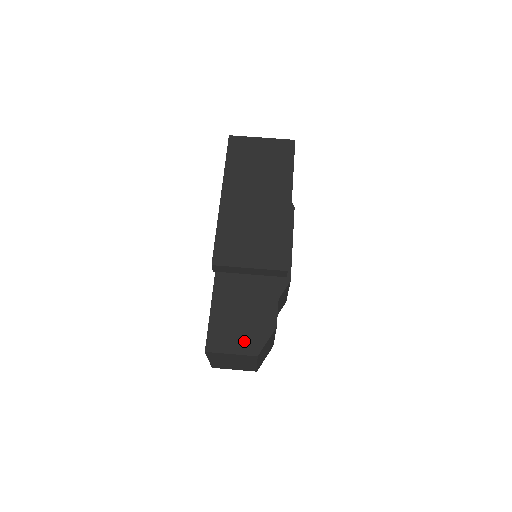
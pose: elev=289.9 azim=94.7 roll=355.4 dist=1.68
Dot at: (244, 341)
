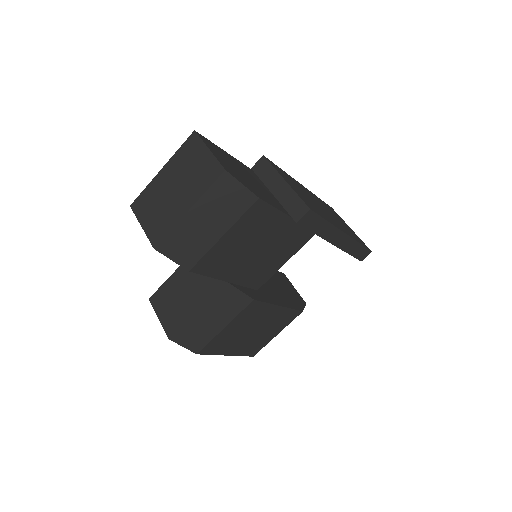
Dot at: (227, 165)
